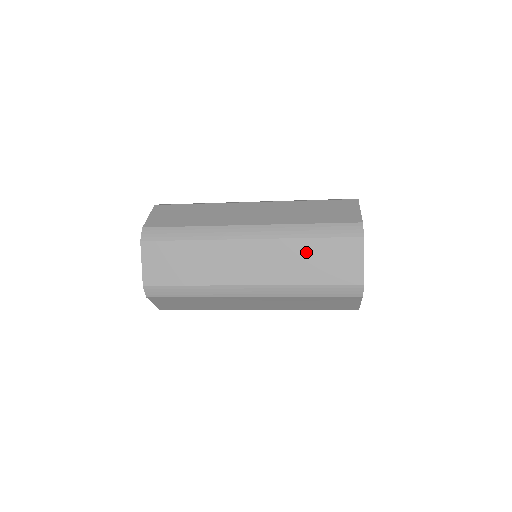
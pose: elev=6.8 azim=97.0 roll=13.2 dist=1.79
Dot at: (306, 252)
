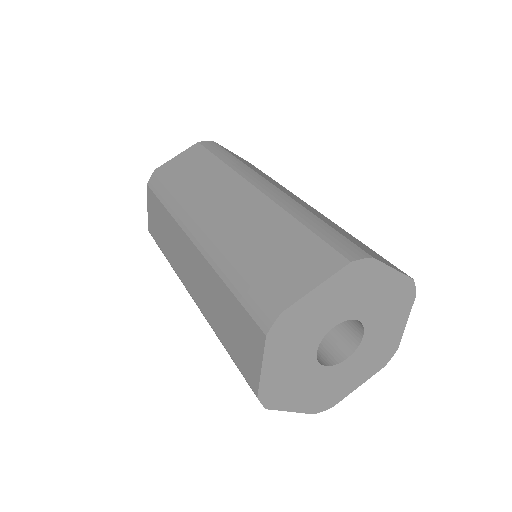
Dot at: occluded
